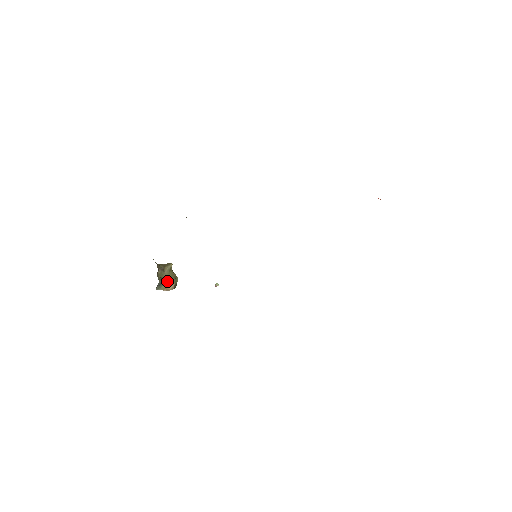
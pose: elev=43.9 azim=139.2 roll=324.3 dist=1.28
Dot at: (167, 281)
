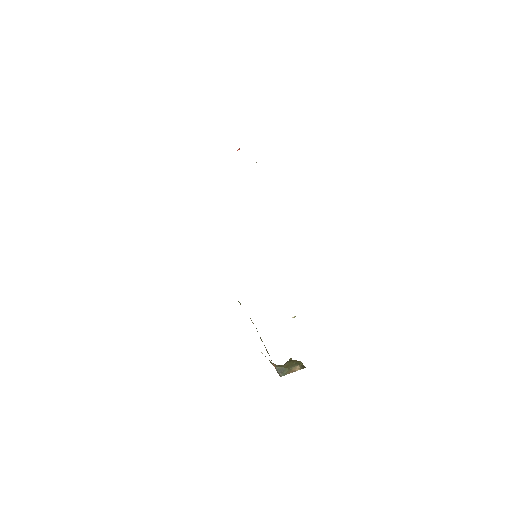
Dot at: (290, 367)
